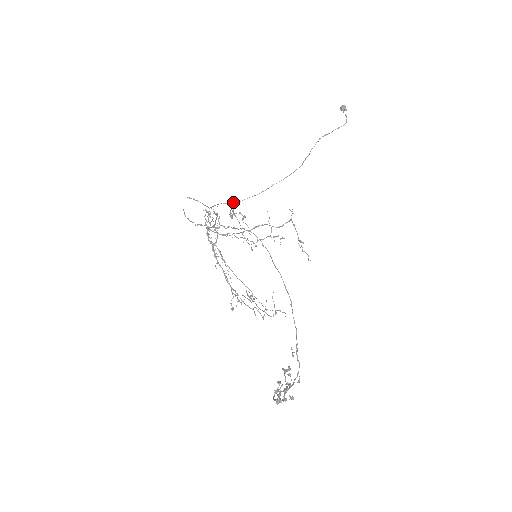
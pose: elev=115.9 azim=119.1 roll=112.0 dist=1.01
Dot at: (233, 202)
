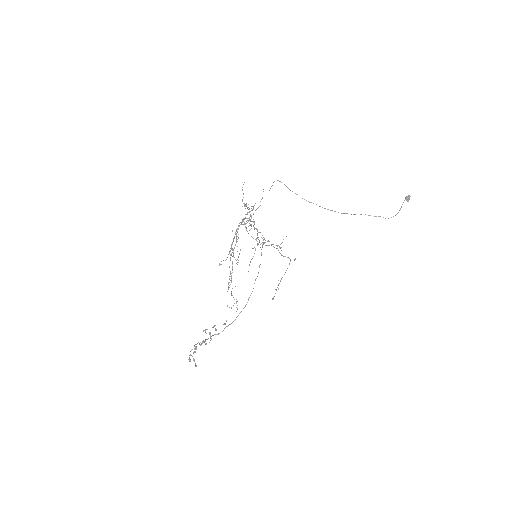
Dot at: (286, 186)
